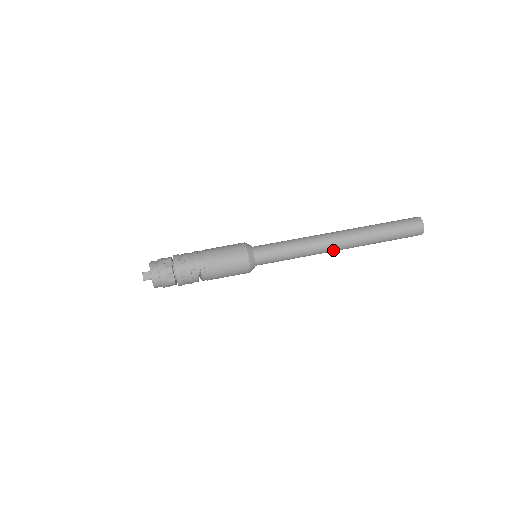
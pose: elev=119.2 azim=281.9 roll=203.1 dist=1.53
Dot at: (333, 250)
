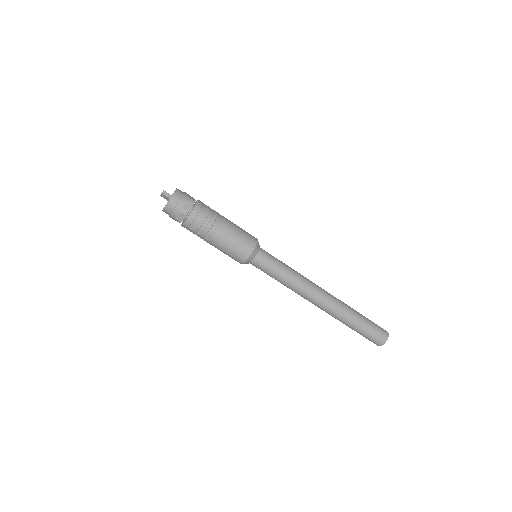
Dot at: occluded
